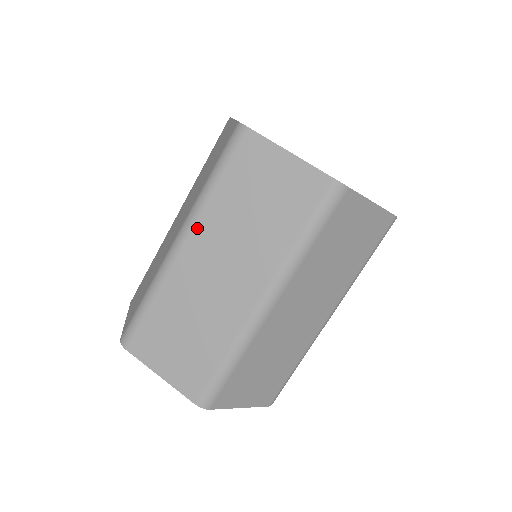
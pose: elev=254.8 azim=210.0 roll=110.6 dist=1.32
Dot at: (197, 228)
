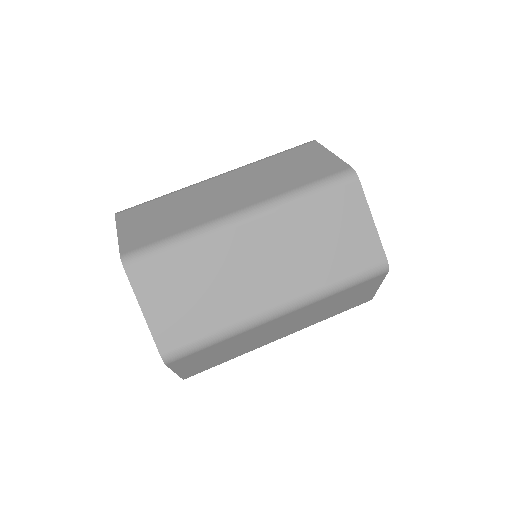
Dot at: (268, 218)
